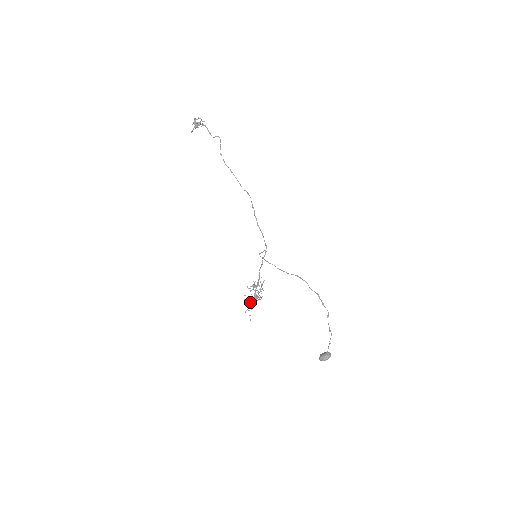
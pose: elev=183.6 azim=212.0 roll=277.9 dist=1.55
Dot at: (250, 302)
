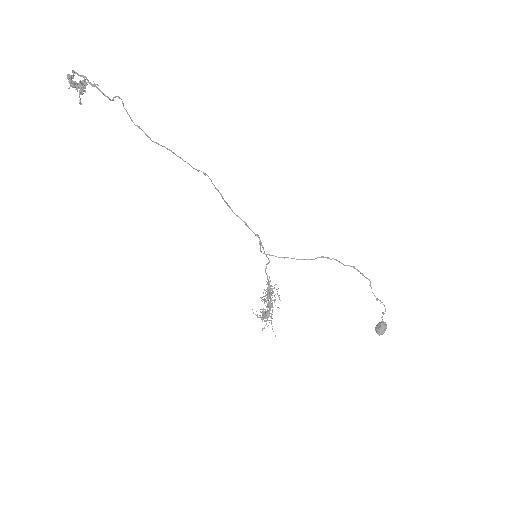
Dot at: (264, 315)
